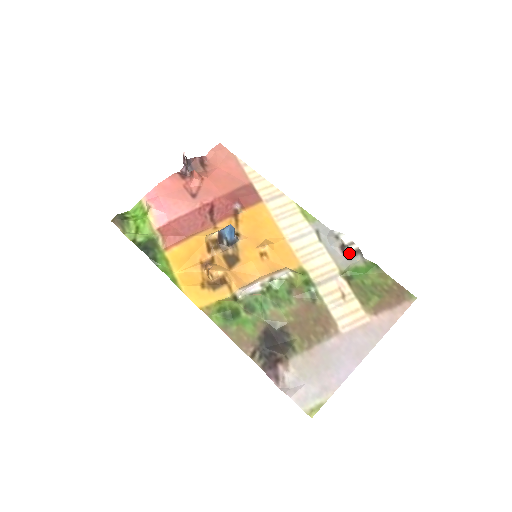
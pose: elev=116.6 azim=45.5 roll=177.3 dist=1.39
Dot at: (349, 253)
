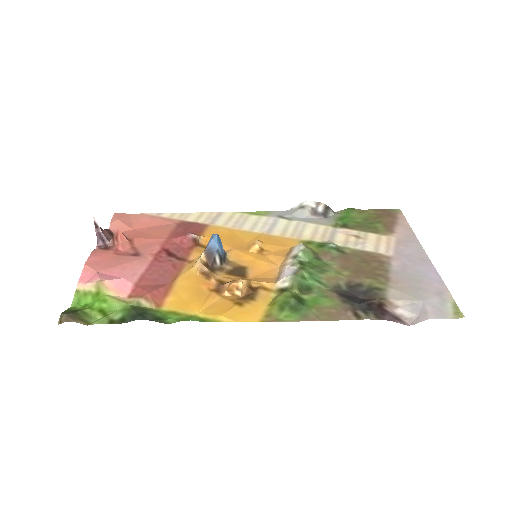
Dot at: (323, 212)
